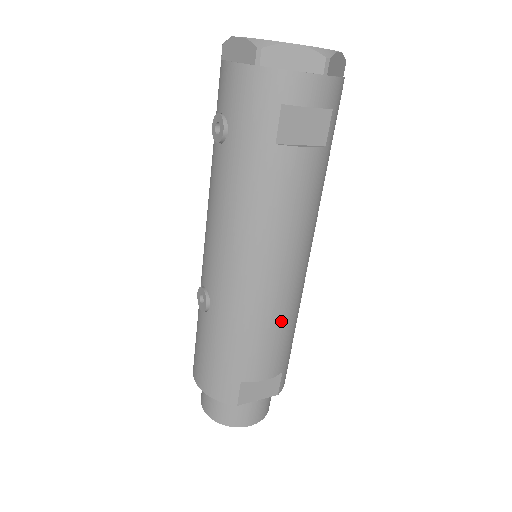
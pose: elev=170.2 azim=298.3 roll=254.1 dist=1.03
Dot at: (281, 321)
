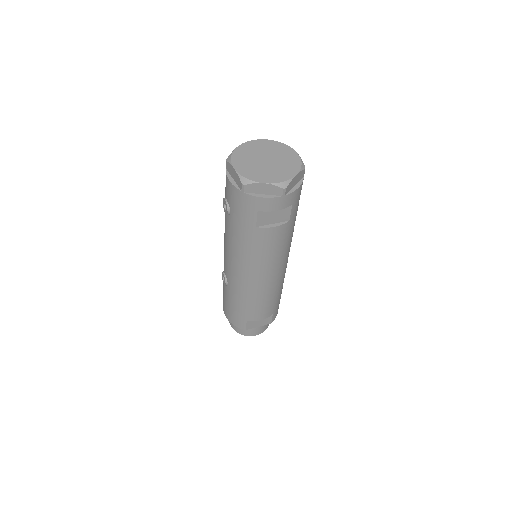
Dot at: (268, 296)
